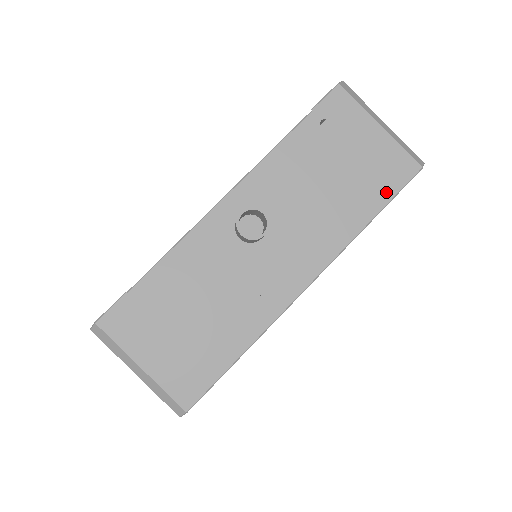
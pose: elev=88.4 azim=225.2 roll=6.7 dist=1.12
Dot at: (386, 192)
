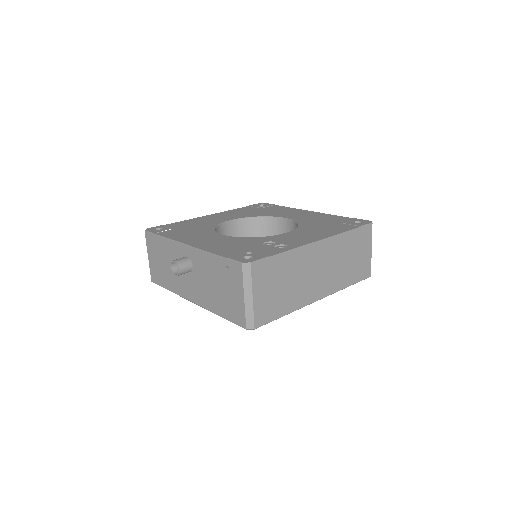
Dot at: (230, 317)
